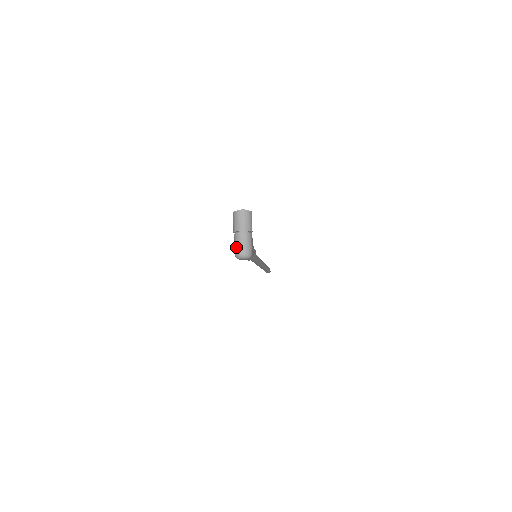
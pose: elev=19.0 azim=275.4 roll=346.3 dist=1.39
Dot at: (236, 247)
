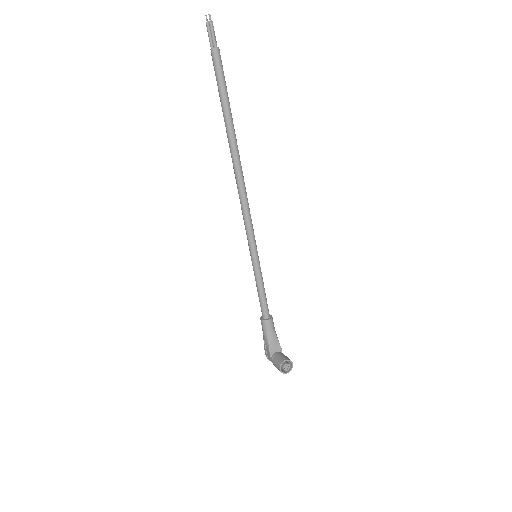
Dot at: occluded
